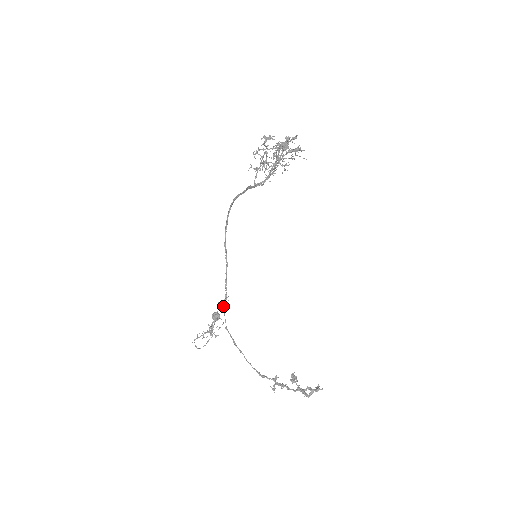
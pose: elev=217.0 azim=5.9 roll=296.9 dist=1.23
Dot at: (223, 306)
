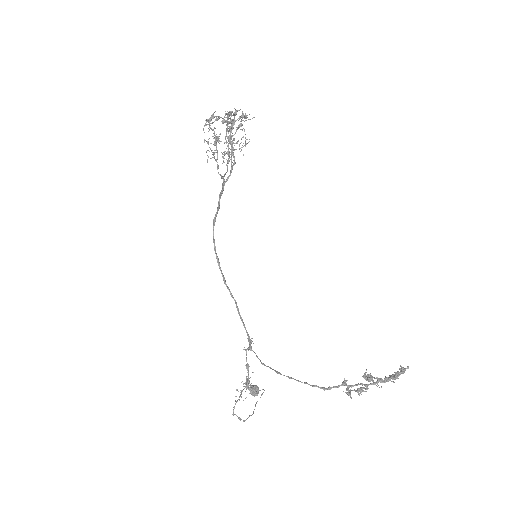
Dot at: (249, 347)
